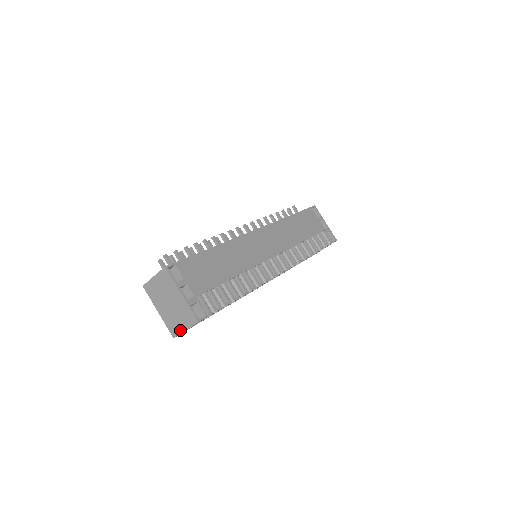
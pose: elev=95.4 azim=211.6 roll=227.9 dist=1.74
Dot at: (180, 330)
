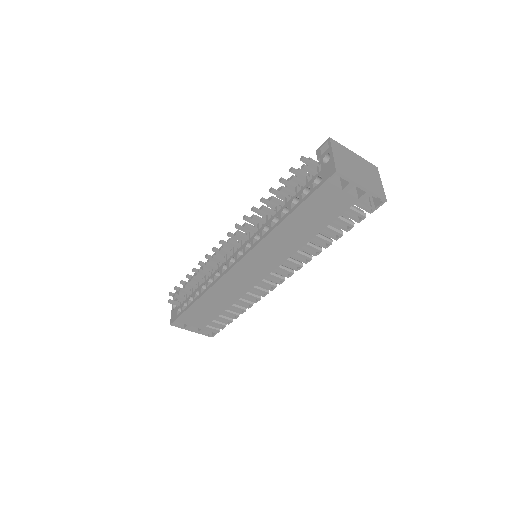
Dot at: occluded
